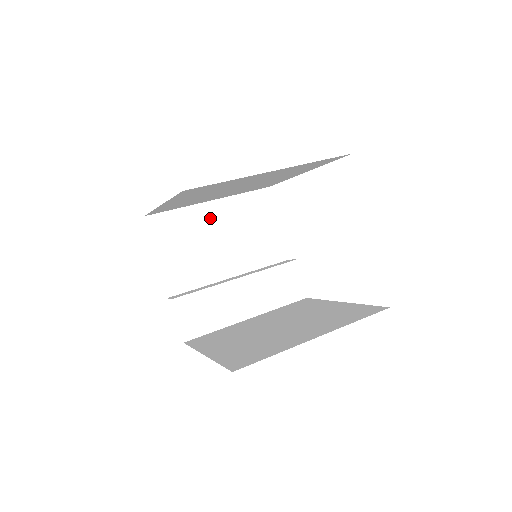
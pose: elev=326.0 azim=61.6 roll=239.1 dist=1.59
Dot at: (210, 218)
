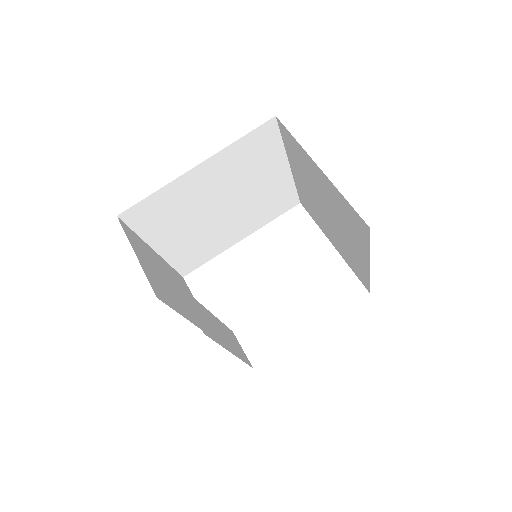
Dot at: (159, 263)
